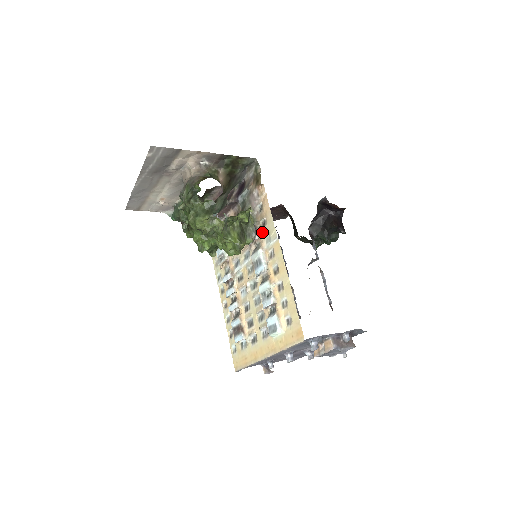
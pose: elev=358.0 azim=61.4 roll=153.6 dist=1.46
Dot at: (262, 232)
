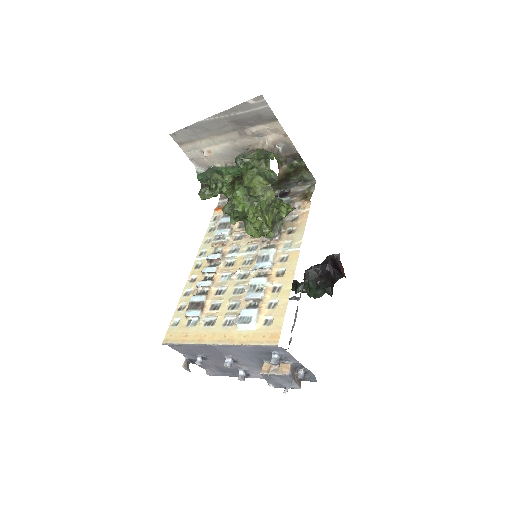
Dot at: (284, 237)
